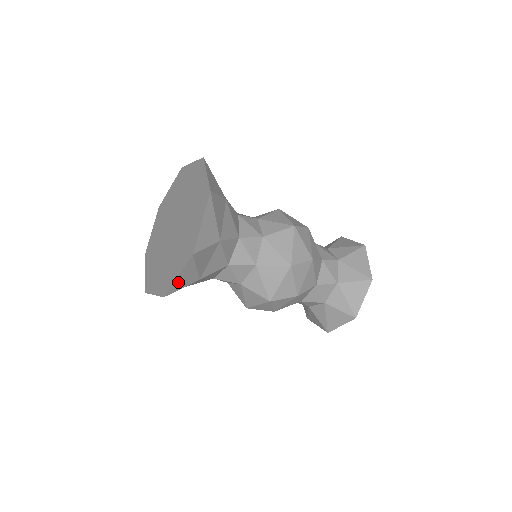
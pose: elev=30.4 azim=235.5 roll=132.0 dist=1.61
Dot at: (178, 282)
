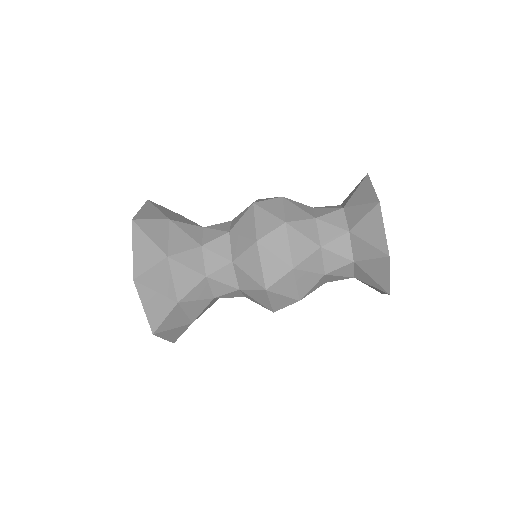
Dot at: (171, 337)
